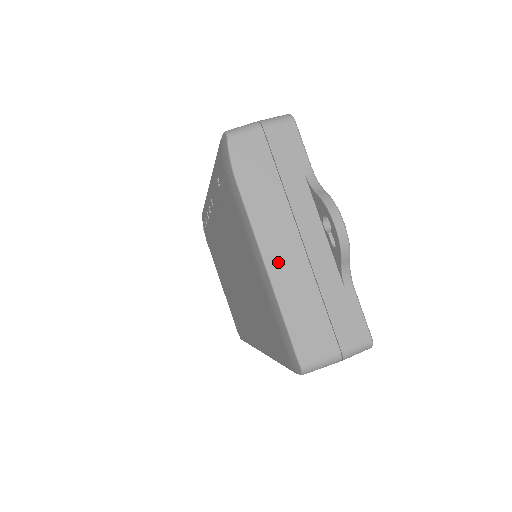
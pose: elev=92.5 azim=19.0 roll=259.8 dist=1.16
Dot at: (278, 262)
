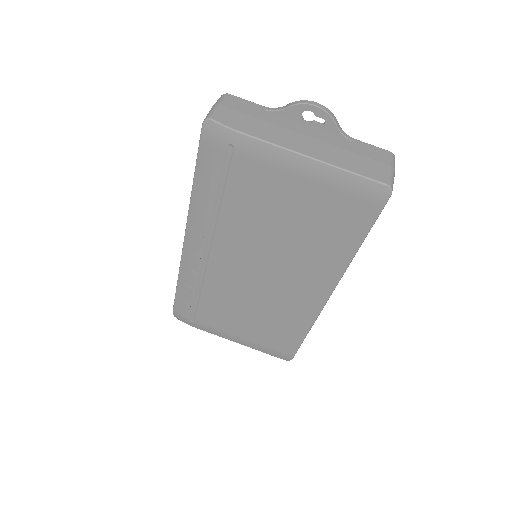
Dot at: (312, 151)
